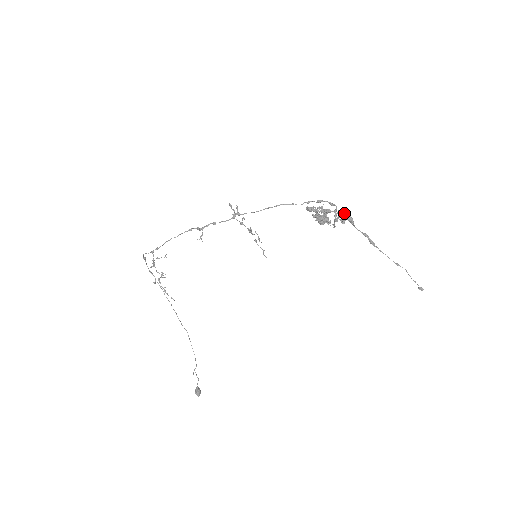
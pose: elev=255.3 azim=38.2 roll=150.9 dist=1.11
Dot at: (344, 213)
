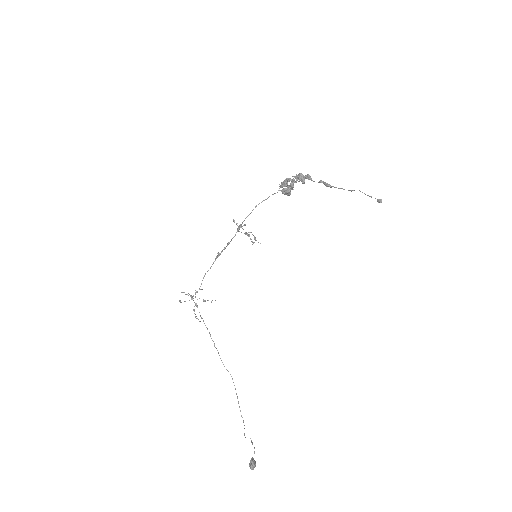
Dot at: (300, 173)
